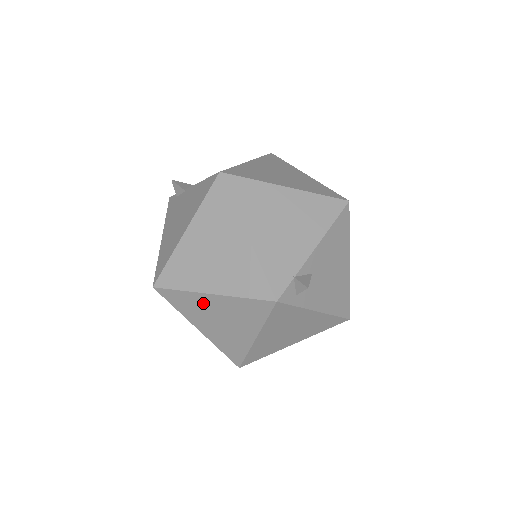
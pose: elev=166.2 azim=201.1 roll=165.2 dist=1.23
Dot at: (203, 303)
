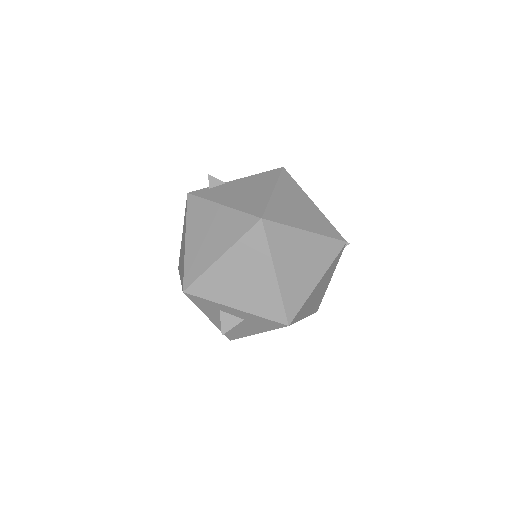
Dot at: (296, 240)
